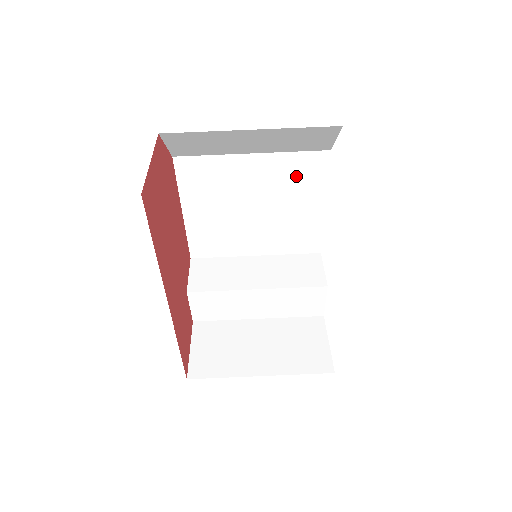
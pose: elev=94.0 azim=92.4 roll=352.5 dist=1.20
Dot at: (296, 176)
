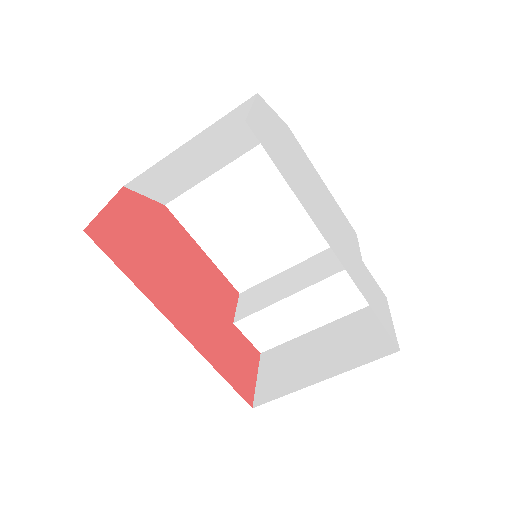
Dot at: (275, 168)
